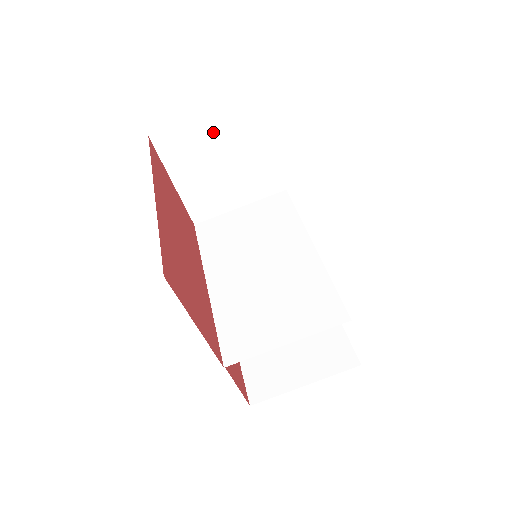
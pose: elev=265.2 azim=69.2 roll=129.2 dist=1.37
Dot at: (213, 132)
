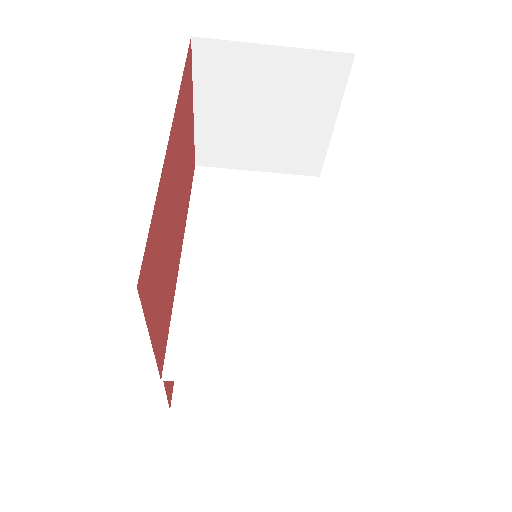
Dot at: (275, 73)
